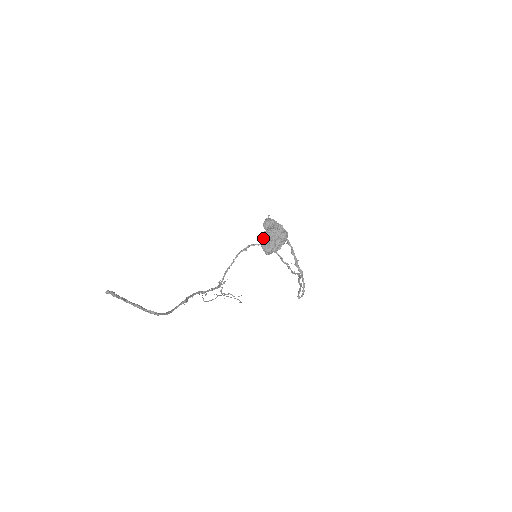
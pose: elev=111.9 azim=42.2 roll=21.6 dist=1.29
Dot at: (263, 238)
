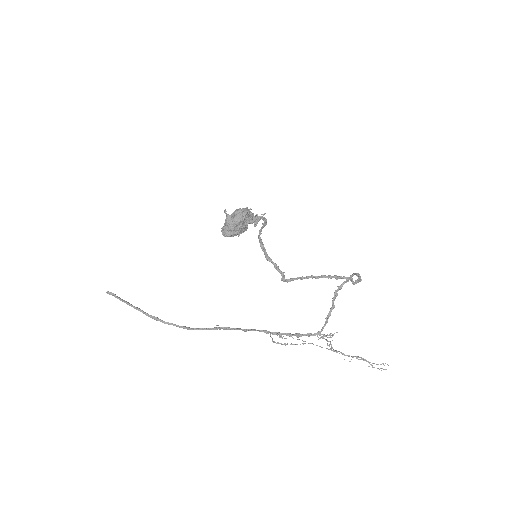
Dot at: occluded
